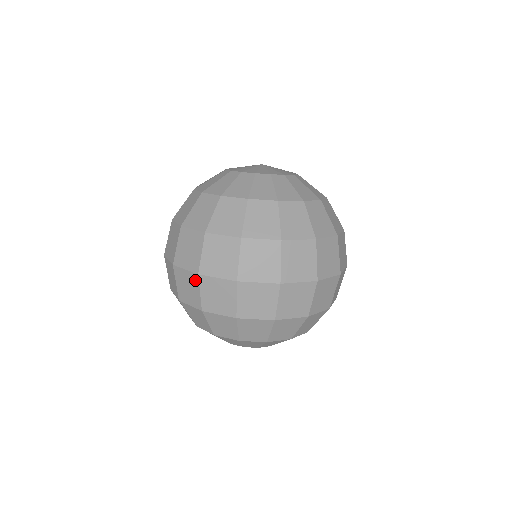
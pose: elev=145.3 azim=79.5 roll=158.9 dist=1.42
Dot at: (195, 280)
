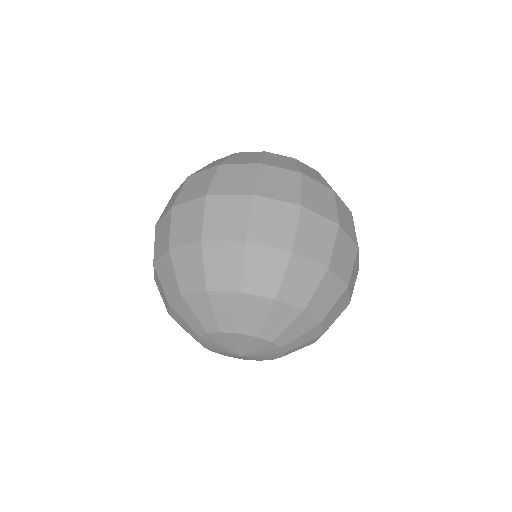
Dot at: (169, 217)
